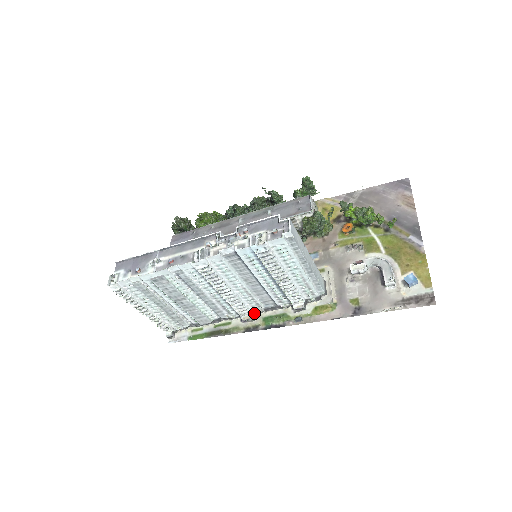
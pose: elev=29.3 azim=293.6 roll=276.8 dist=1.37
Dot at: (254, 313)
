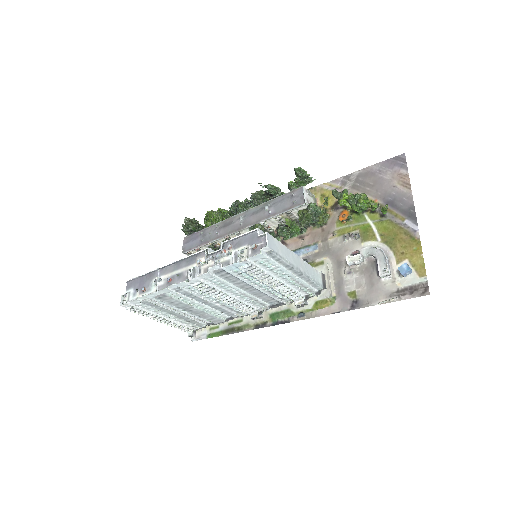
Dot at: (261, 311)
